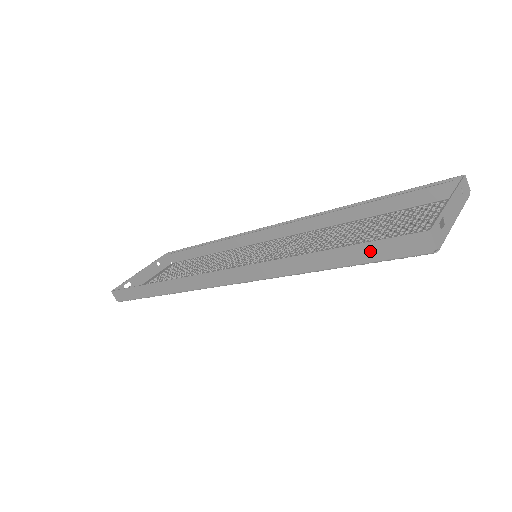
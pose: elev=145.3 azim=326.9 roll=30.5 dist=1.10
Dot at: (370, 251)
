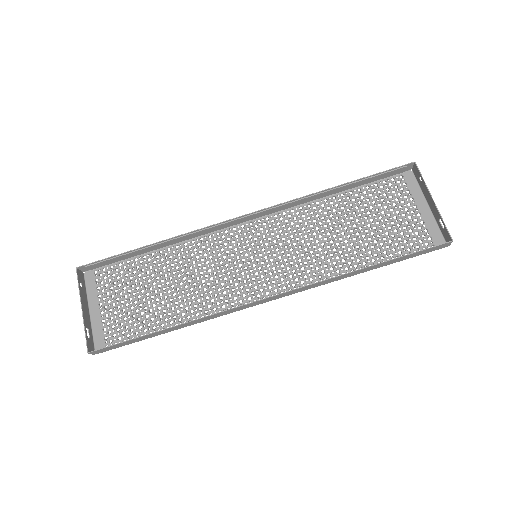
Dot at: (410, 256)
